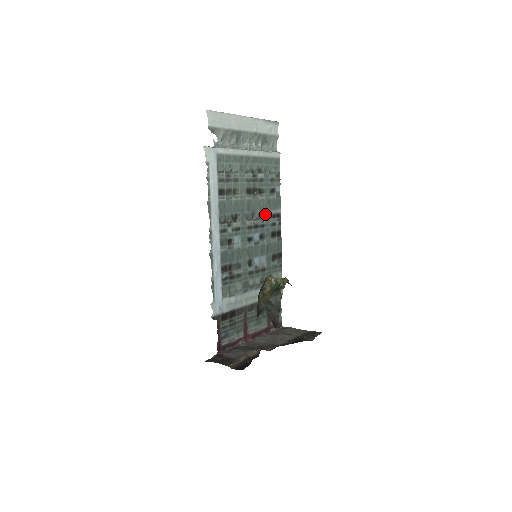
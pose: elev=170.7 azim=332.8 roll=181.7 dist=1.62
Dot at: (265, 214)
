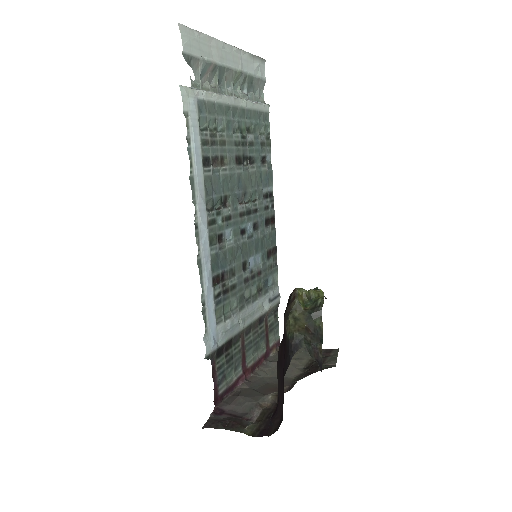
Dot at: (257, 194)
